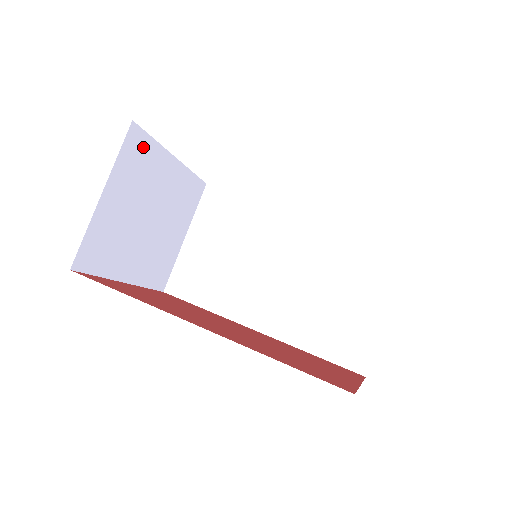
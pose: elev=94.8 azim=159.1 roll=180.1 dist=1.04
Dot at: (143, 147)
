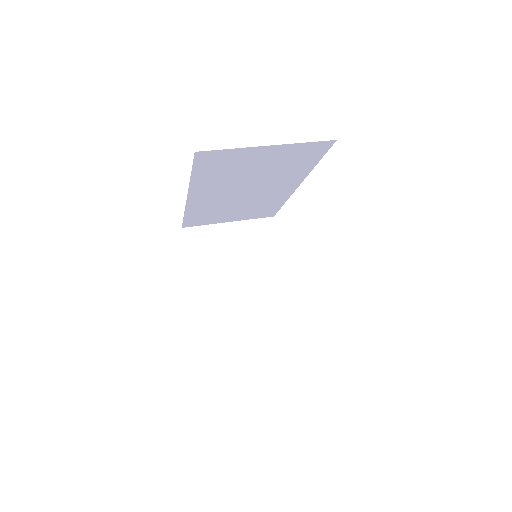
Dot at: (269, 235)
